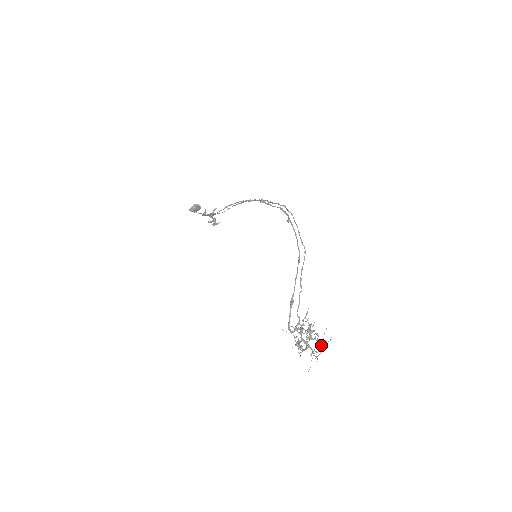
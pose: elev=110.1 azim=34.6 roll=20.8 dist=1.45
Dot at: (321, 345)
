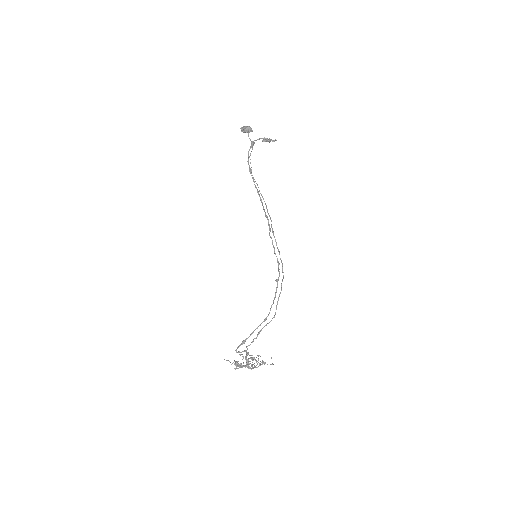
Dot at: occluded
